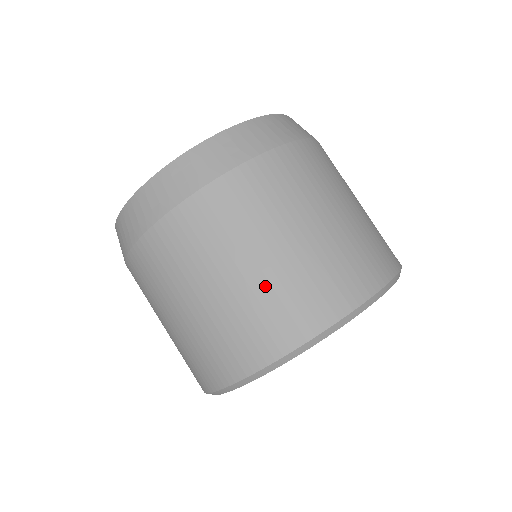
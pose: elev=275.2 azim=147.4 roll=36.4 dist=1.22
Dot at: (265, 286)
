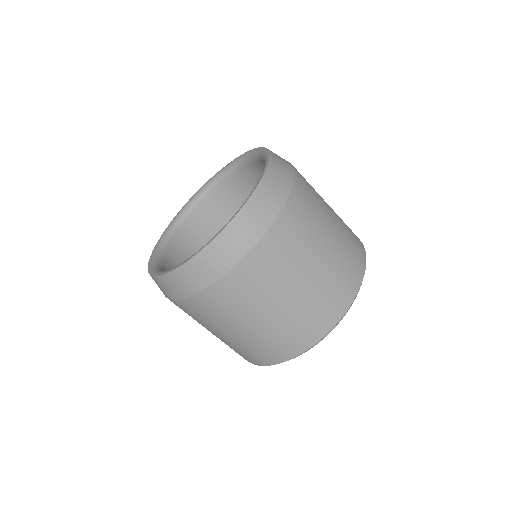
Dot at: (314, 291)
